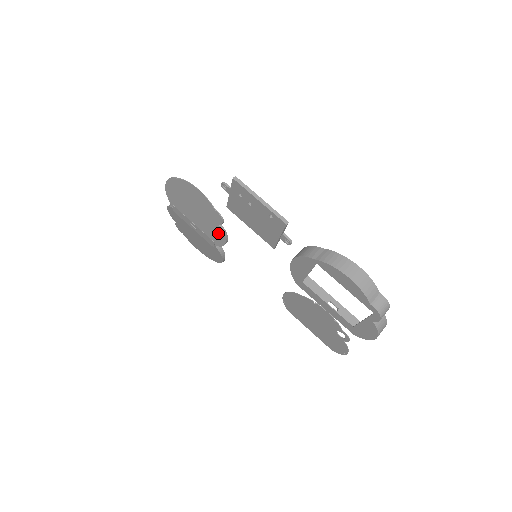
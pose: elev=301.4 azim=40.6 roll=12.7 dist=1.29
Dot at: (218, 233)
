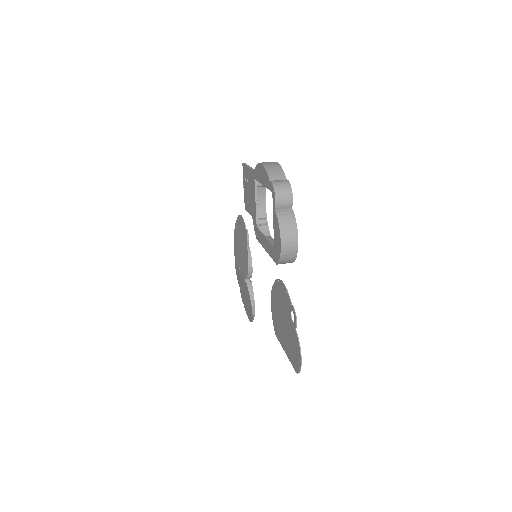
Dot at: (246, 258)
